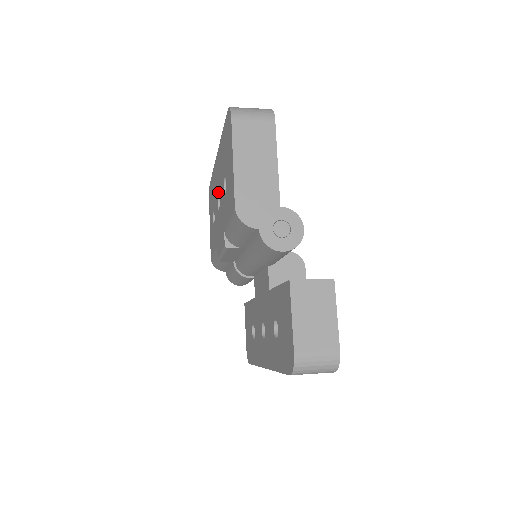
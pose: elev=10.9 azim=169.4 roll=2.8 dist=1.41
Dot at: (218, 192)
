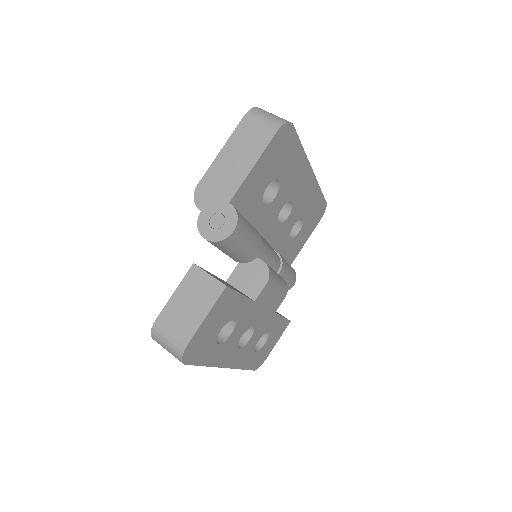
Dot at: occluded
